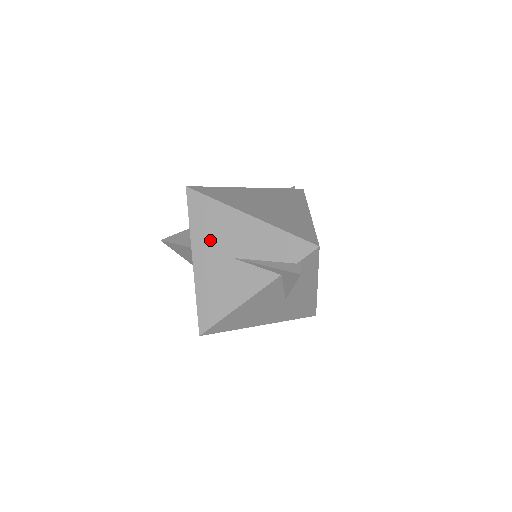
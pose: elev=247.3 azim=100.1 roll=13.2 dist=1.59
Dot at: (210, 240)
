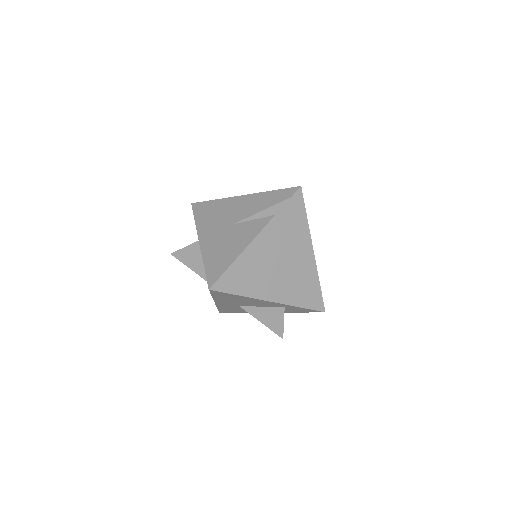
Dot at: (213, 223)
